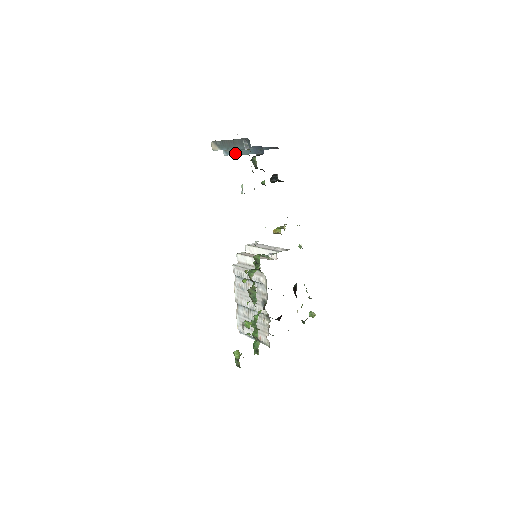
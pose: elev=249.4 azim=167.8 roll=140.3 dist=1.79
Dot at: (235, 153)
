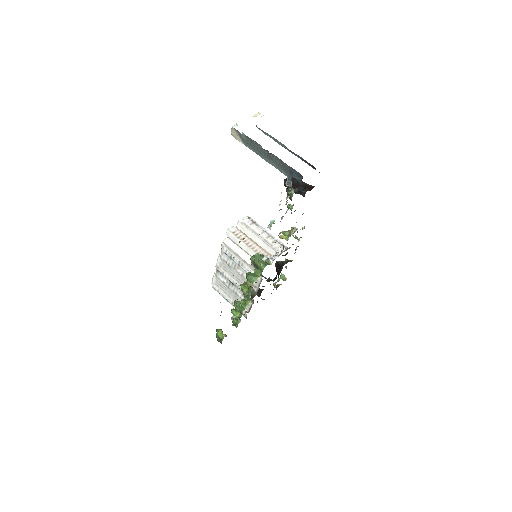
Dot at: occluded
